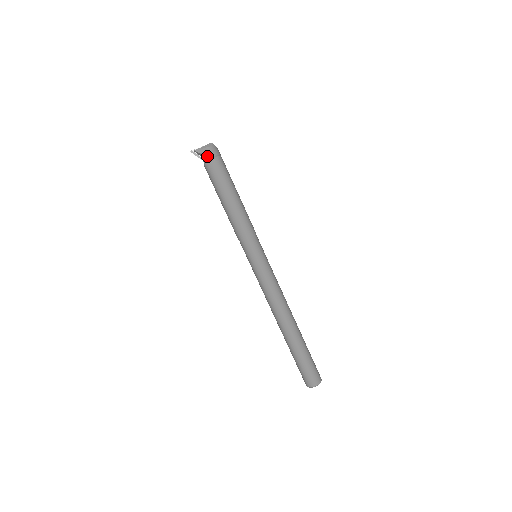
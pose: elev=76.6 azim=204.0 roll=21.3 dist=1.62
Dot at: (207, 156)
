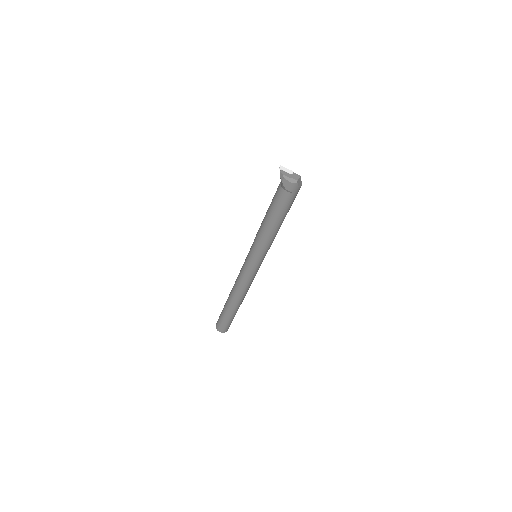
Dot at: (283, 185)
